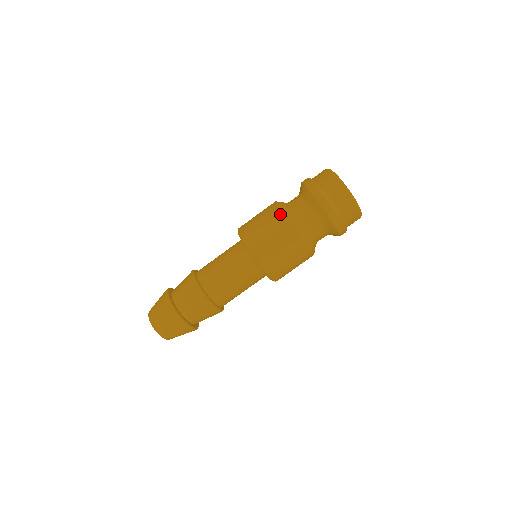
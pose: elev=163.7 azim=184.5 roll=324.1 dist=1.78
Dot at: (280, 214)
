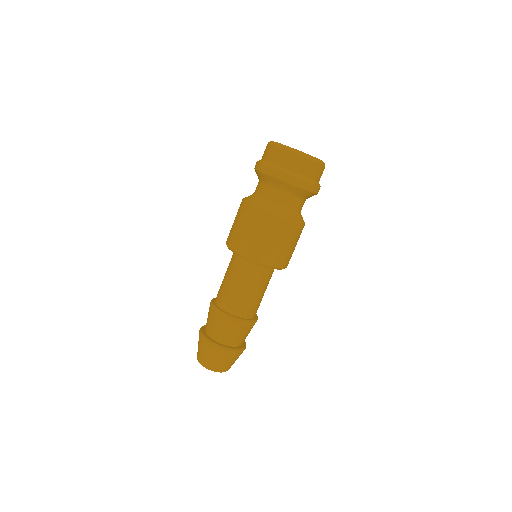
Dot at: (243, 205)
